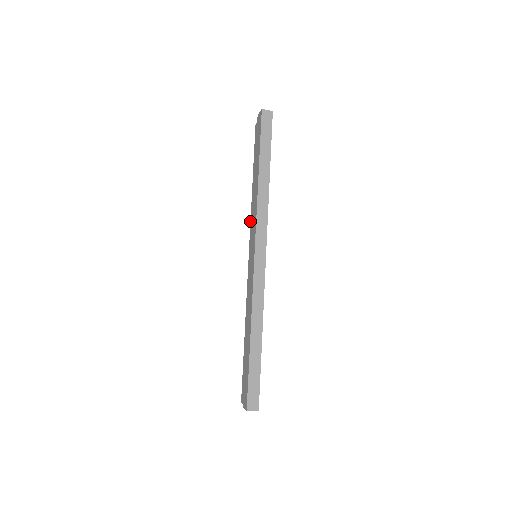
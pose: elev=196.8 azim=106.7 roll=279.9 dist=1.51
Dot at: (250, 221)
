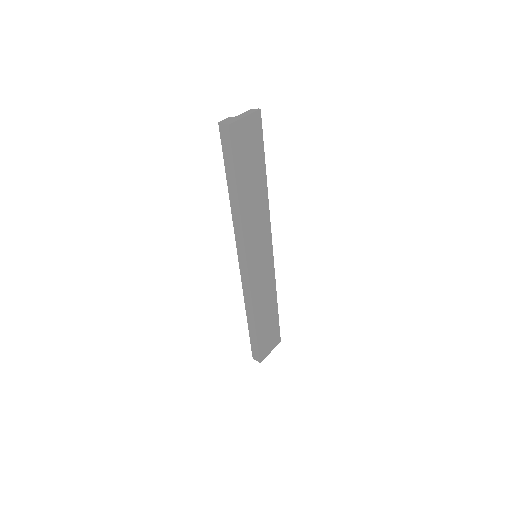
Dot at: occluded
